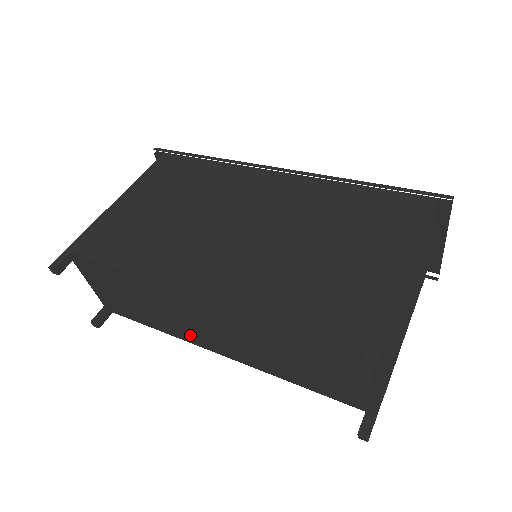
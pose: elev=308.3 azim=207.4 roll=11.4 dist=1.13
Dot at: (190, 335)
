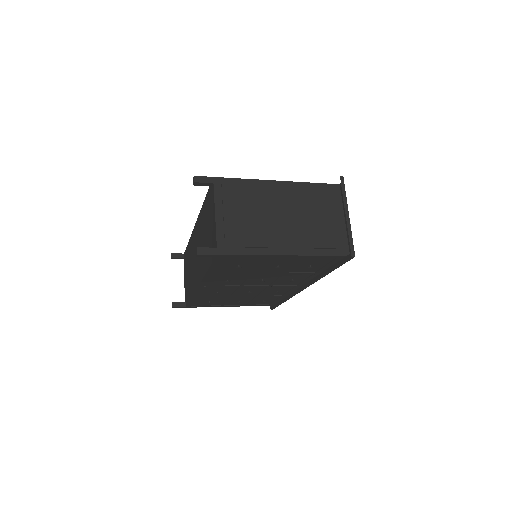
Dot at: (194, 281)
